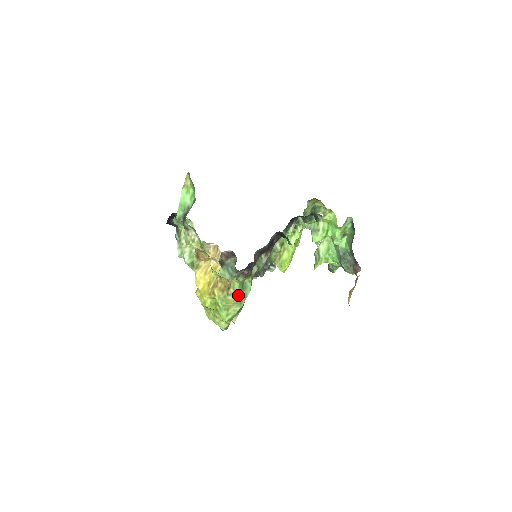
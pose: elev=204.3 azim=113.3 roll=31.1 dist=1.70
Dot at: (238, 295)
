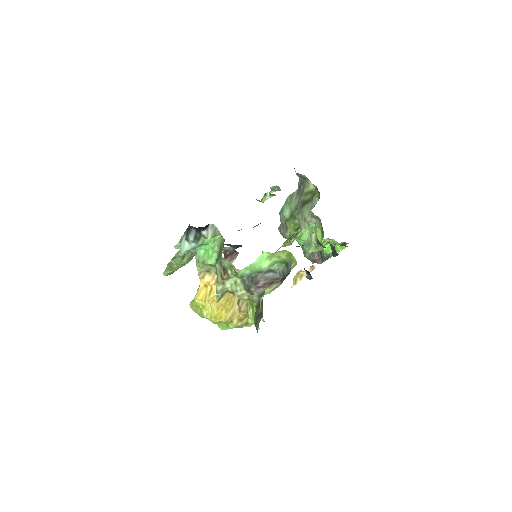
Dot at: occluded
